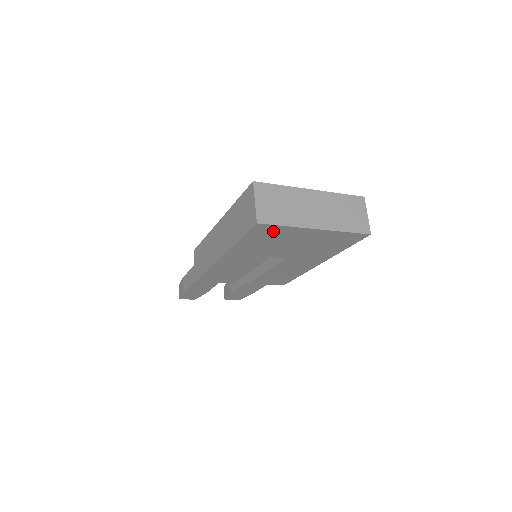
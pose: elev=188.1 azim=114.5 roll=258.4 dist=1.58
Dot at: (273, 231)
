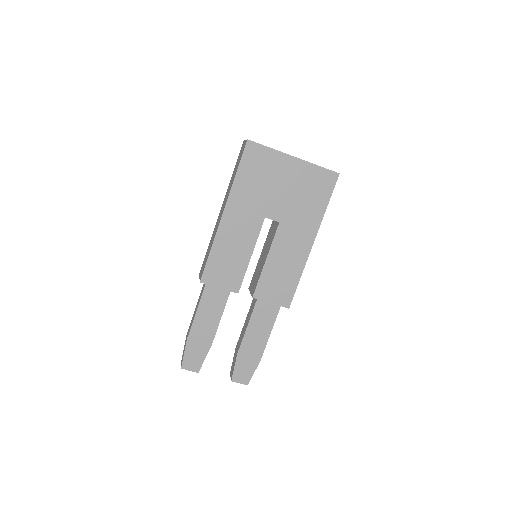
Dot at: (261, 157)
